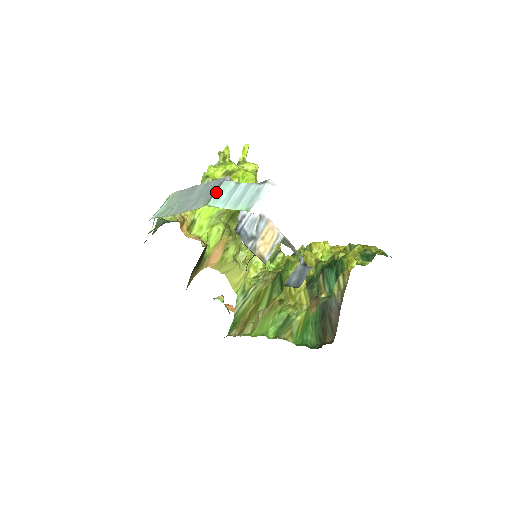
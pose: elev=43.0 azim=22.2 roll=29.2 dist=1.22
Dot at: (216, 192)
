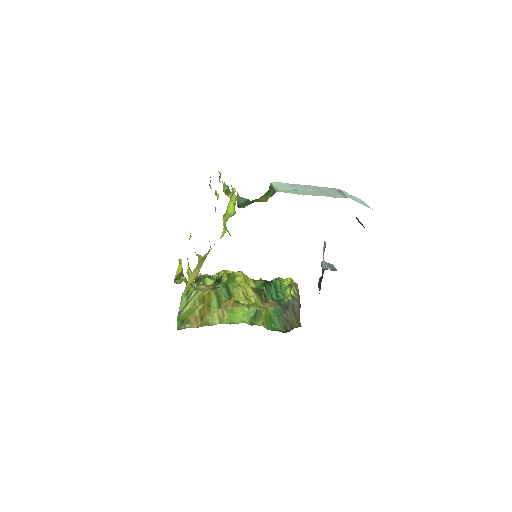
Dot at: (346, 194)
